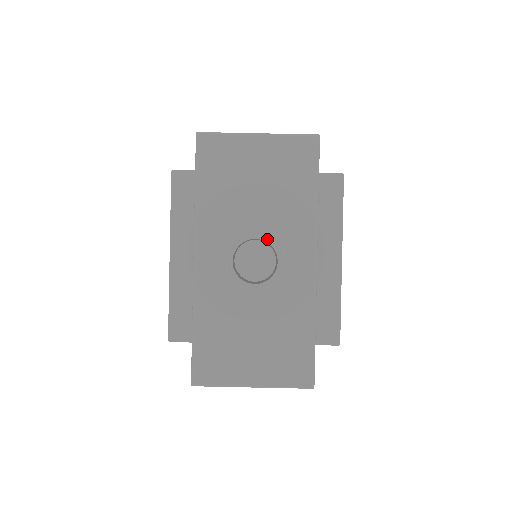
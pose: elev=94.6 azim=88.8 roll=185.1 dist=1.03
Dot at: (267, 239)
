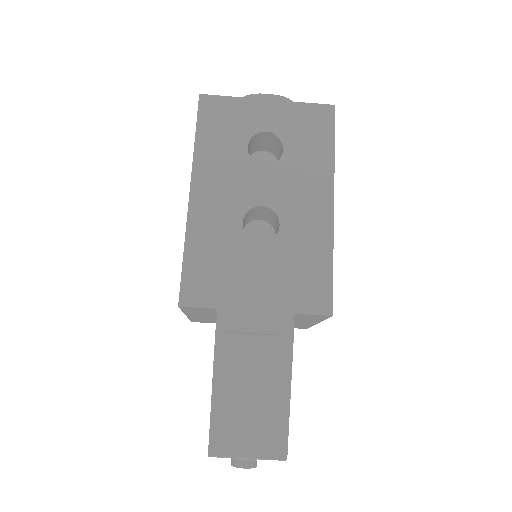
Dot at: occluded
